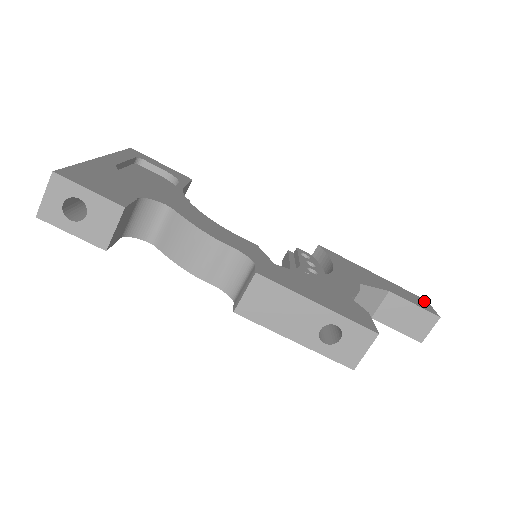
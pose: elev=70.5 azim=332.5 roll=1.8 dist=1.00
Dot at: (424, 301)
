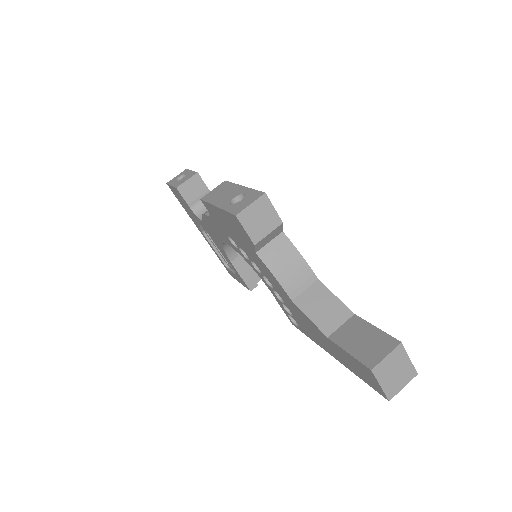
Dot at: occluded
